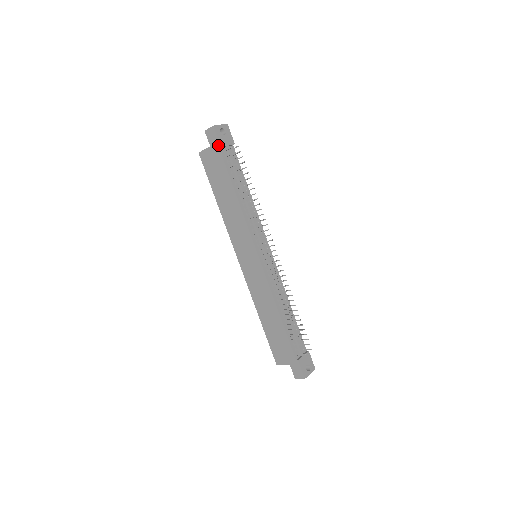
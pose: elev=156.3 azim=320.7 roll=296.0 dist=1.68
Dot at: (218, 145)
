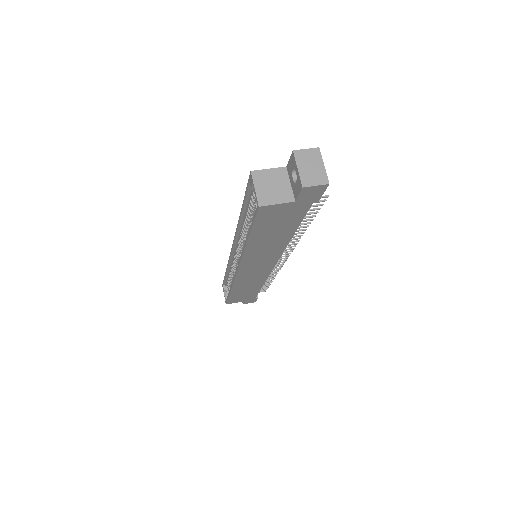
Dot at: (314, 201)
